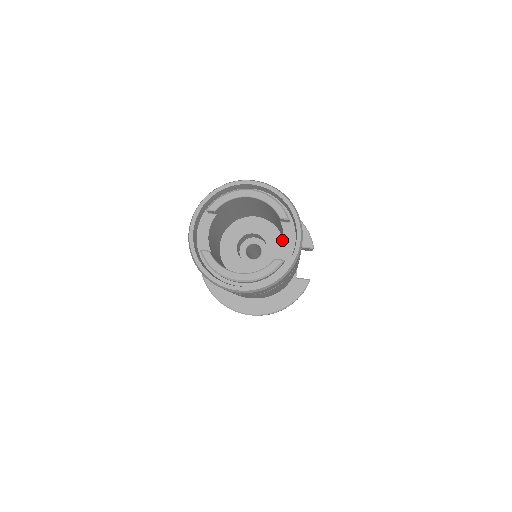
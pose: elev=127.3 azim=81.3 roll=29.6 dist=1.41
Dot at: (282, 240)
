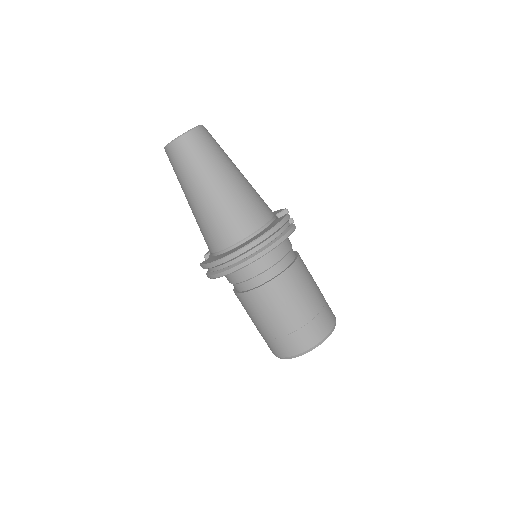
Dot at: occluded
